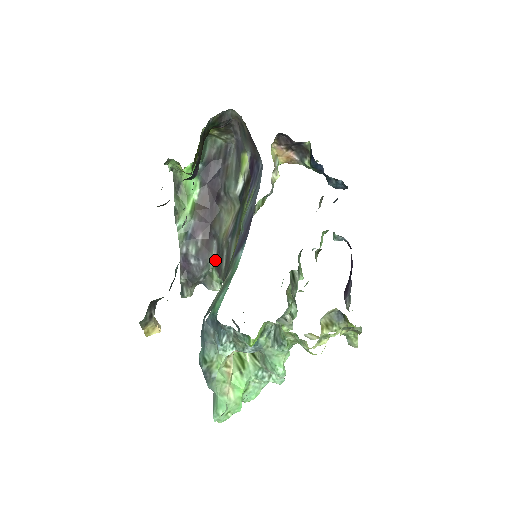
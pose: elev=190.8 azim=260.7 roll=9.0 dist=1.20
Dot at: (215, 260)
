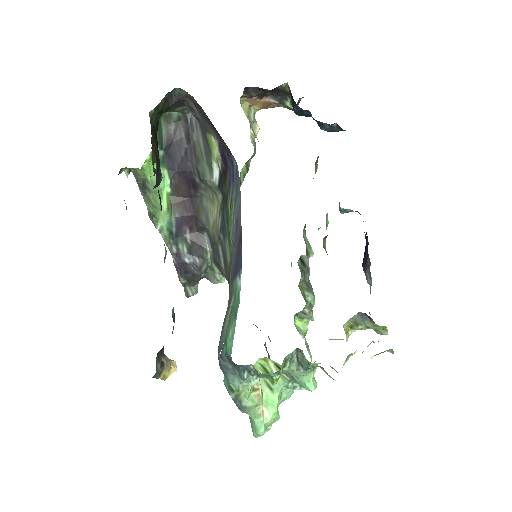
Dot at: (211, 255)
